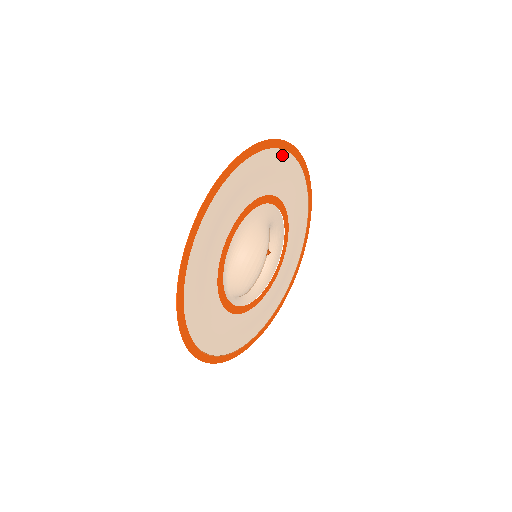
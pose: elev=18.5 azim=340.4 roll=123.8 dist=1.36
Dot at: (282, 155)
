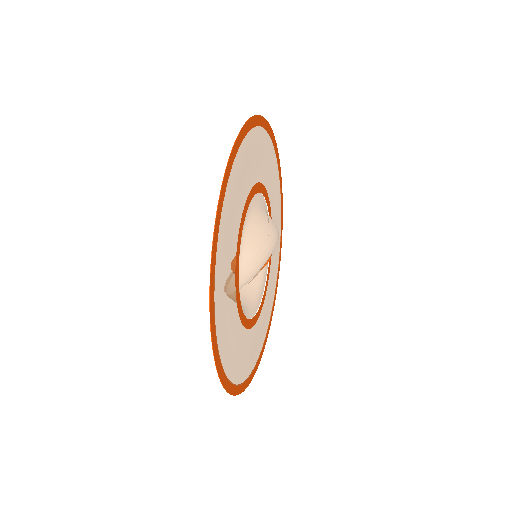
Dot at: (278, 184)
